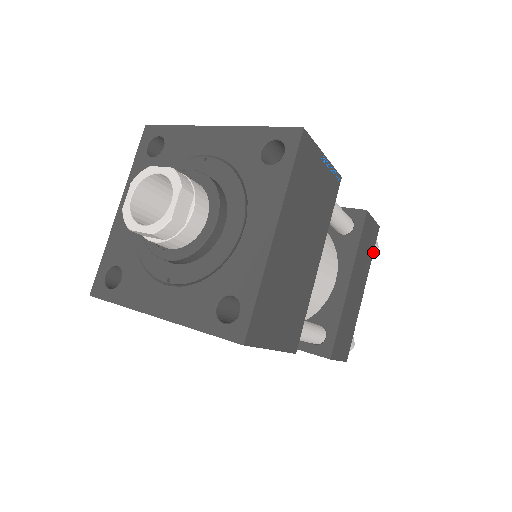
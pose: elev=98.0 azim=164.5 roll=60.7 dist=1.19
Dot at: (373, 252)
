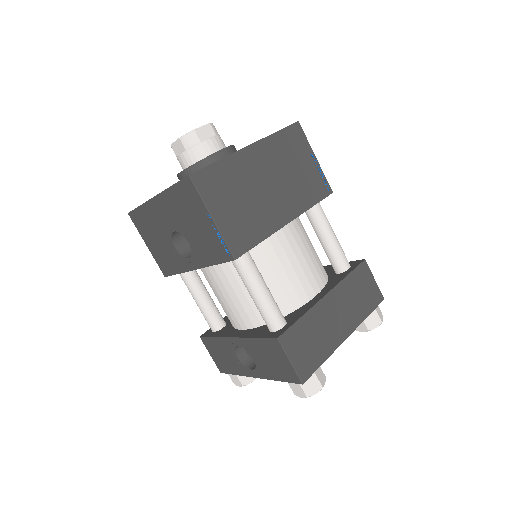
Dot at: (375, 325)
